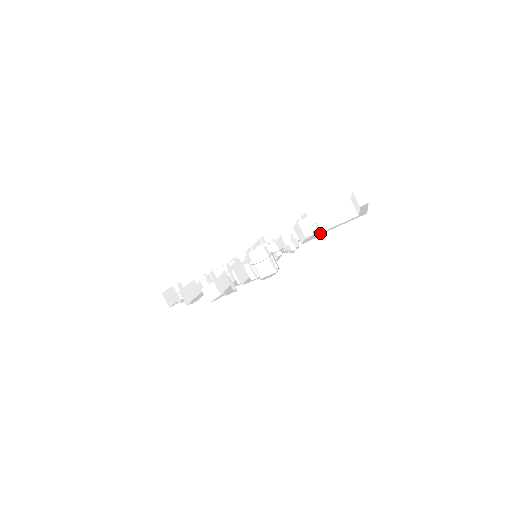
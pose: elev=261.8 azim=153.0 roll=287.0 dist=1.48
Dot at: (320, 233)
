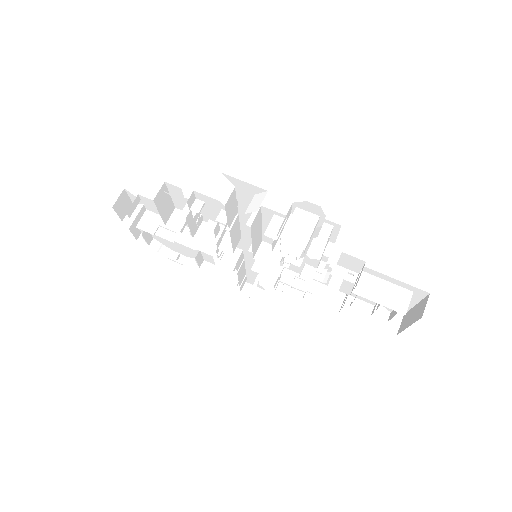
Dot at: (354, 291)
